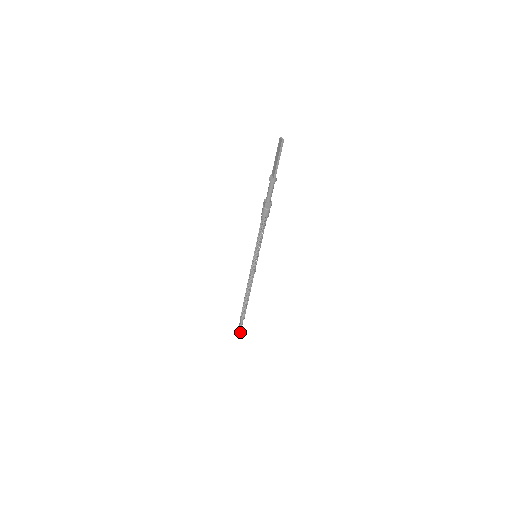
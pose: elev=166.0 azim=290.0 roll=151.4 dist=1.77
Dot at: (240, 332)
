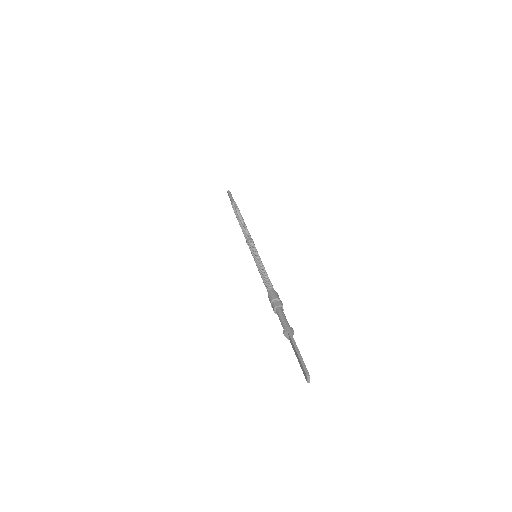
Dot at: occluded
